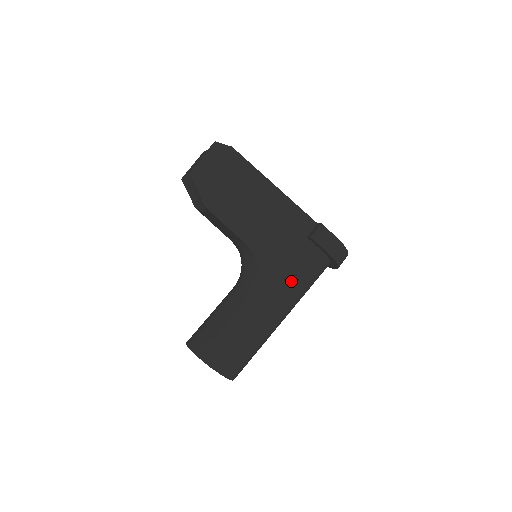
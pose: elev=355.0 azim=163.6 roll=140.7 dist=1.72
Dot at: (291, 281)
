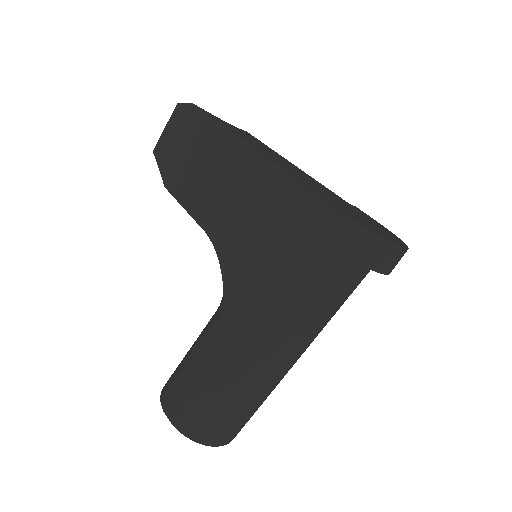
Dot at: (263, 288)
